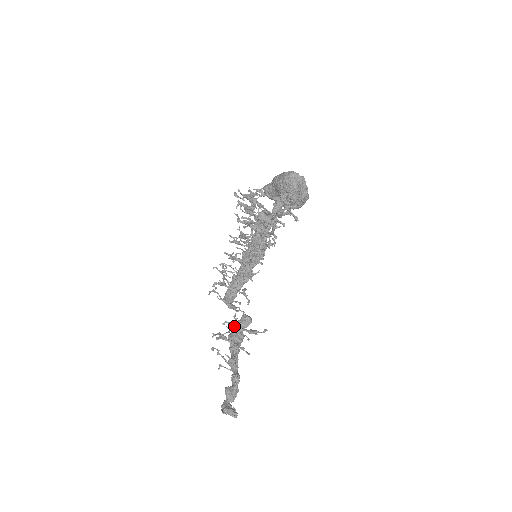
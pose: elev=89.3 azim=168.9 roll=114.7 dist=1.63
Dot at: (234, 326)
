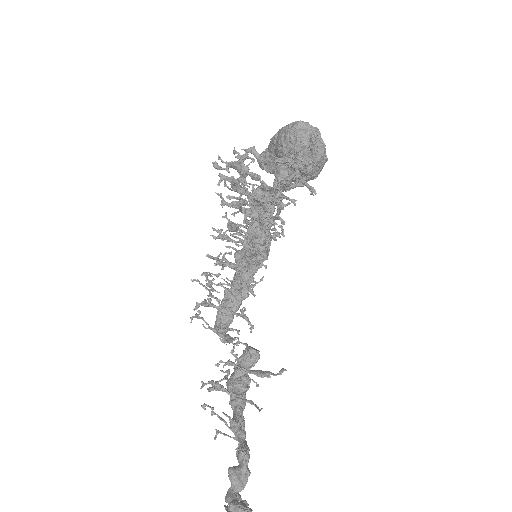
Dot at: (234, 366)
